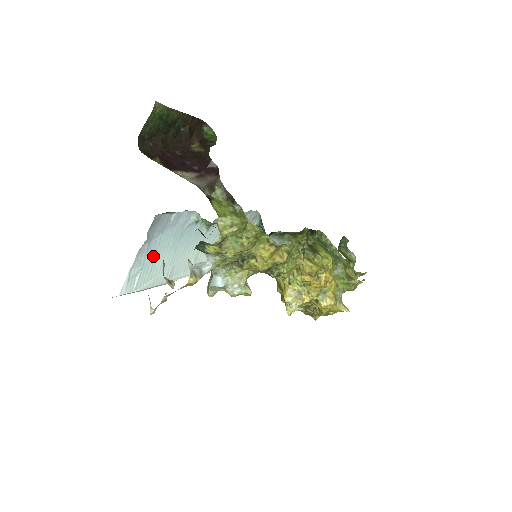
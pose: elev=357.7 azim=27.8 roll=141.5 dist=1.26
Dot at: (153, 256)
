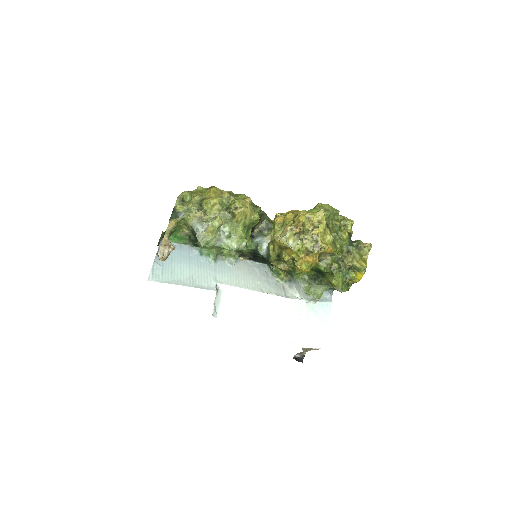
Dot at: (170, 265)
